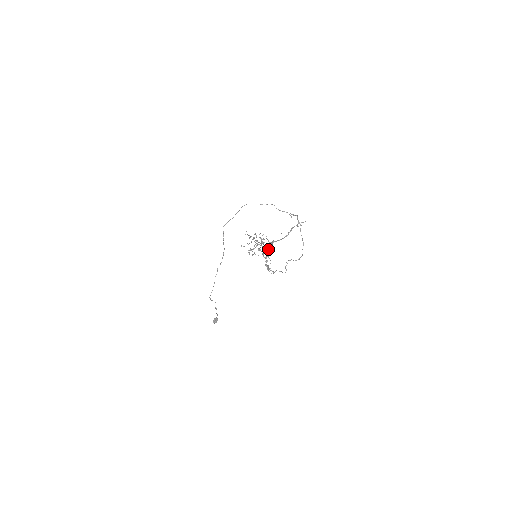
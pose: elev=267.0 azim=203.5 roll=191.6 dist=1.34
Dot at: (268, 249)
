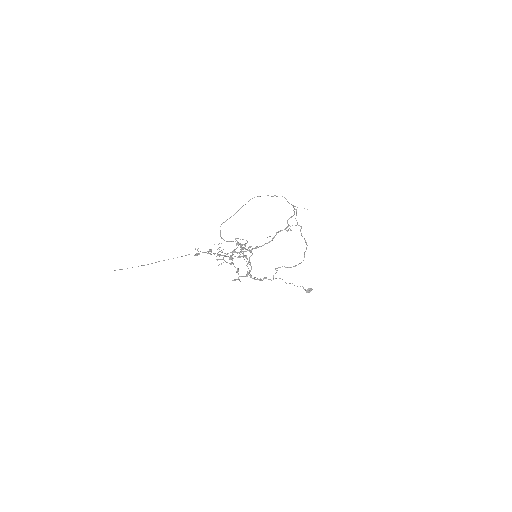
Dot at: (245, 257)
